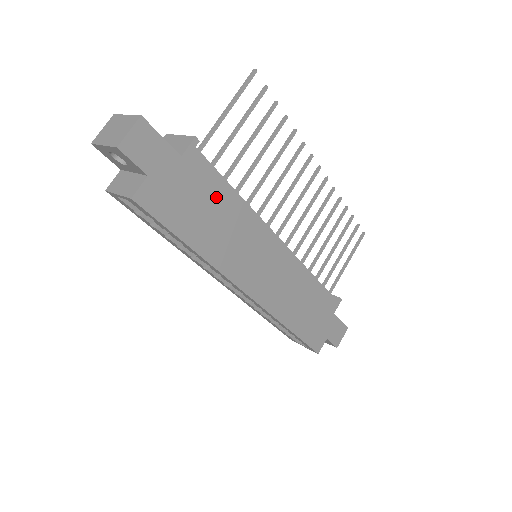
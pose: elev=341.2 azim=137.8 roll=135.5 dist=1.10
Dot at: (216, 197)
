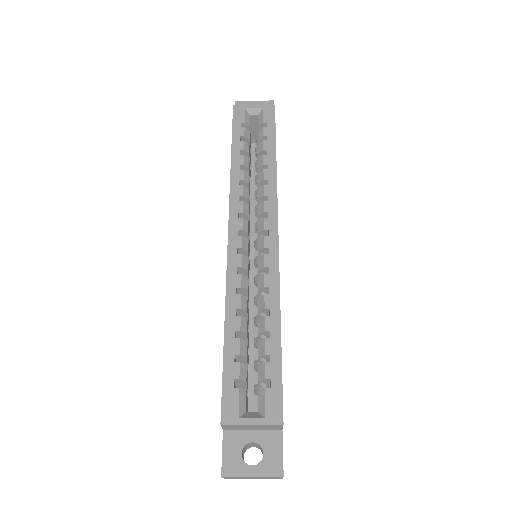
Dot at: occluded
